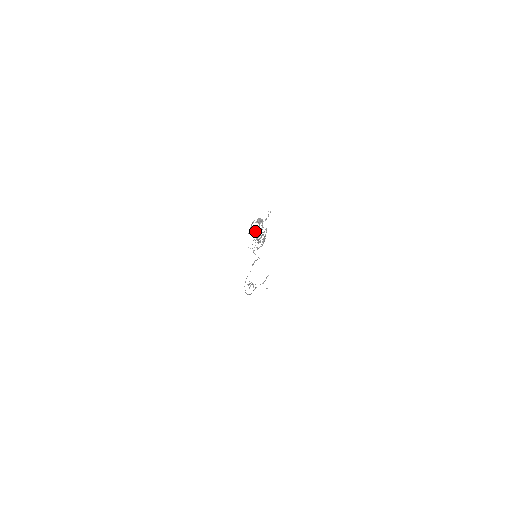
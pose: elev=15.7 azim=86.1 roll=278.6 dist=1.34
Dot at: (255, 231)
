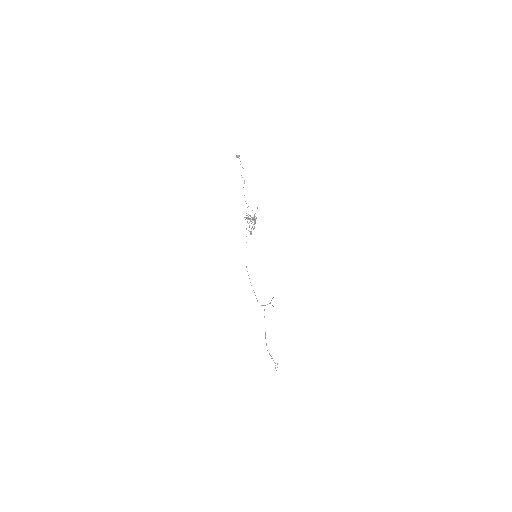
Dot at: occluded
